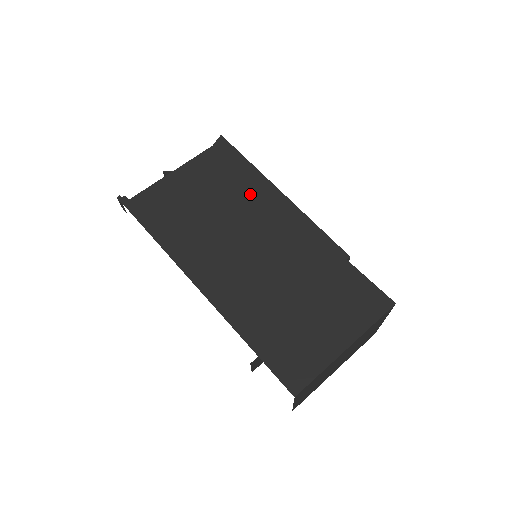
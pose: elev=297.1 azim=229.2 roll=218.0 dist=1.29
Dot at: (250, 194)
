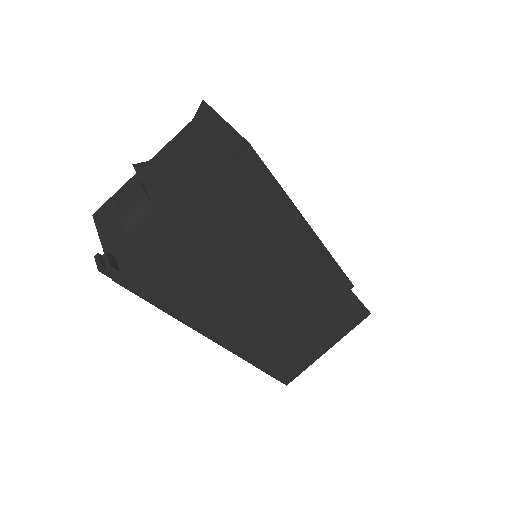
Dot at: (279, 239)
